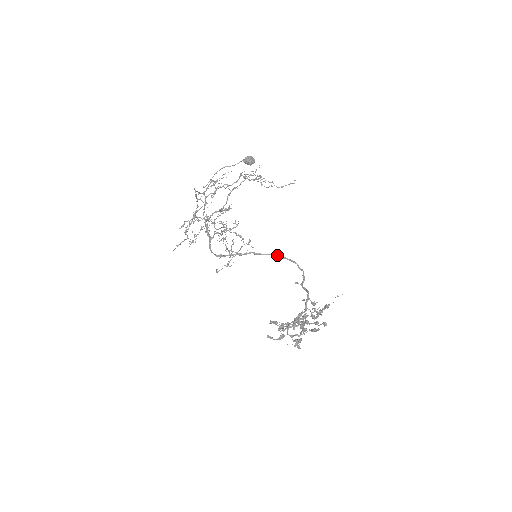
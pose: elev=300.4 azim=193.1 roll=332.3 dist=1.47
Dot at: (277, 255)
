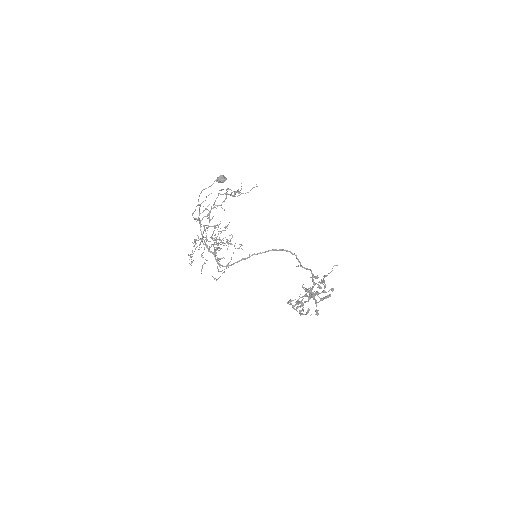
Dot at: (274, 250)
